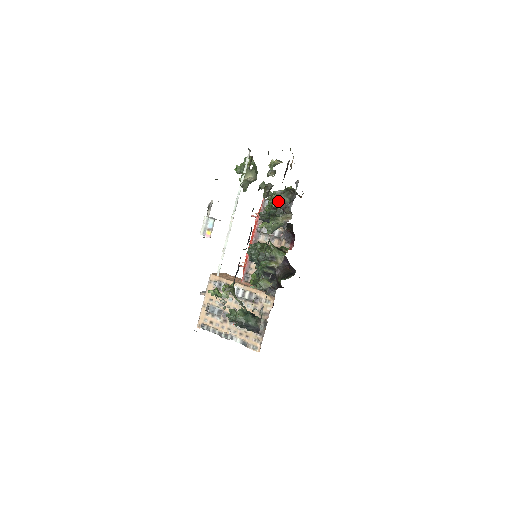
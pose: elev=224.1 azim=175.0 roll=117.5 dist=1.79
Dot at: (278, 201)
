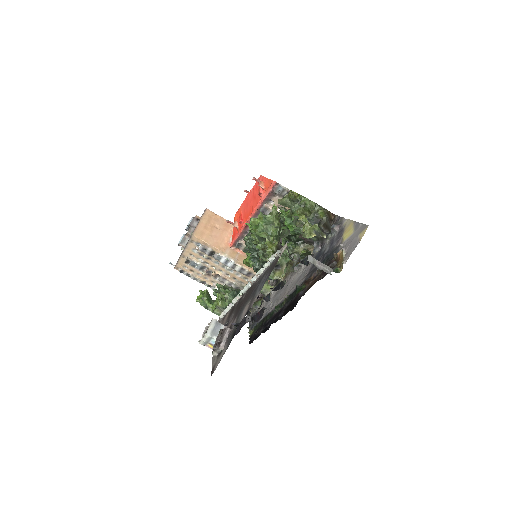
Dot at: (300, 233)
